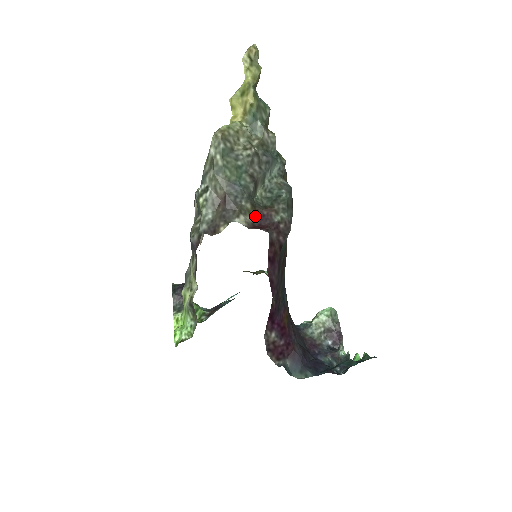
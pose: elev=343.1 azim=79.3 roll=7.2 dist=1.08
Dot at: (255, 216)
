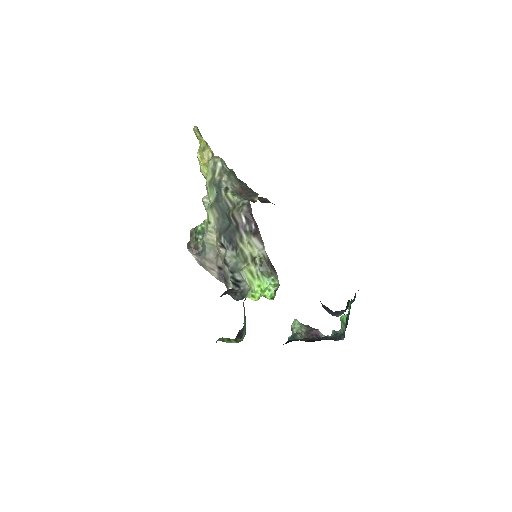
Dot at: occluded
